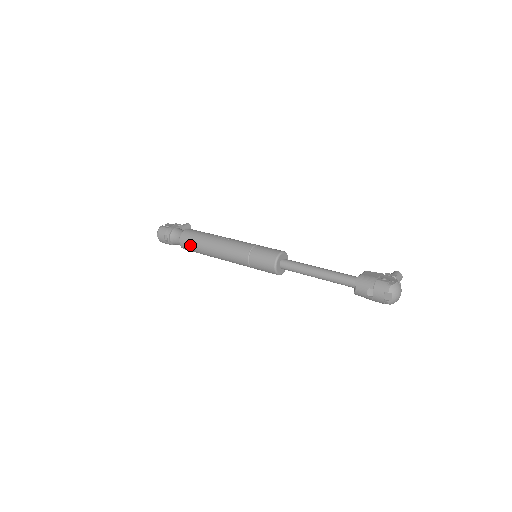
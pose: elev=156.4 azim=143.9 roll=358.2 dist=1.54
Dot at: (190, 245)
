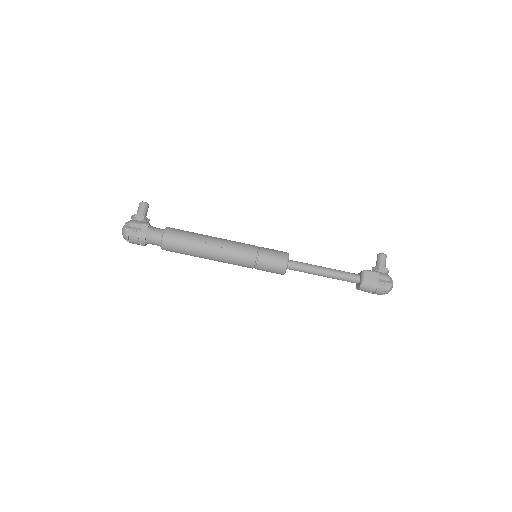
Dot at: occluded
